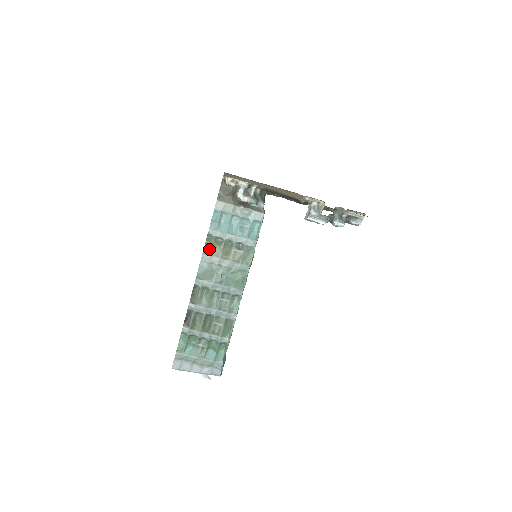
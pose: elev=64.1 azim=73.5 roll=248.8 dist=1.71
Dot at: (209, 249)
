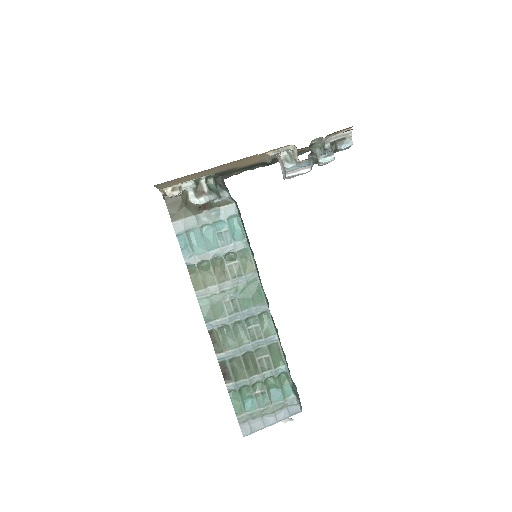
Dot at: (199, 282)
